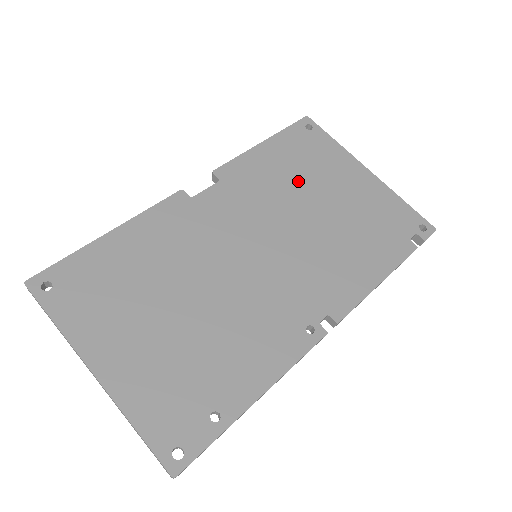
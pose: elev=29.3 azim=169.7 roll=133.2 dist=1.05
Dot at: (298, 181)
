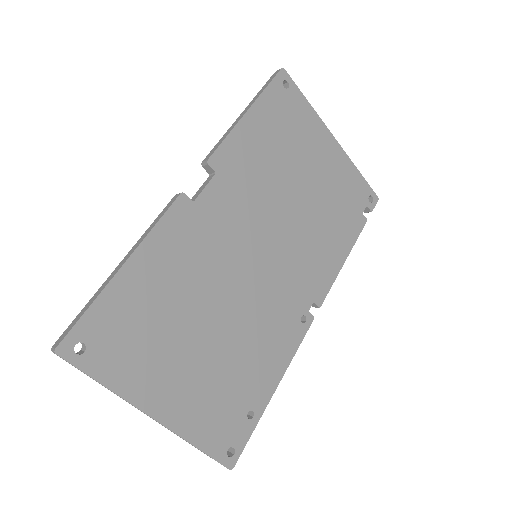
Dot at: (283, 162)
